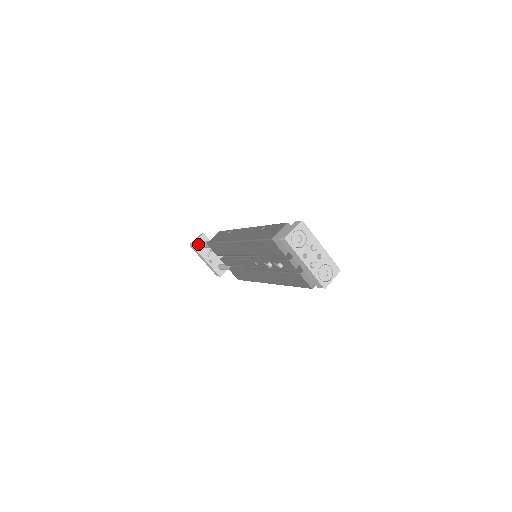
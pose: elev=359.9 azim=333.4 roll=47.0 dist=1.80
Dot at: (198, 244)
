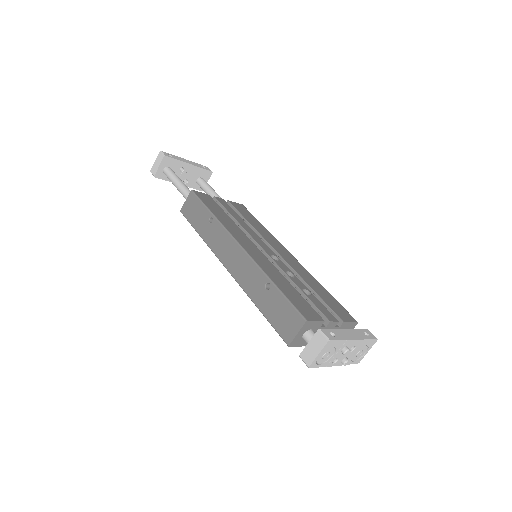
Dot at: (162, 172)
